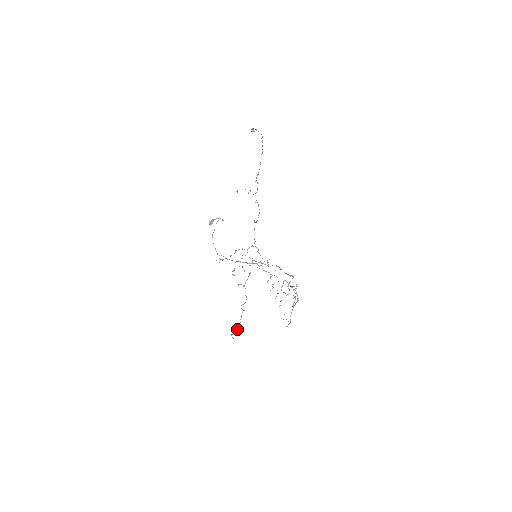
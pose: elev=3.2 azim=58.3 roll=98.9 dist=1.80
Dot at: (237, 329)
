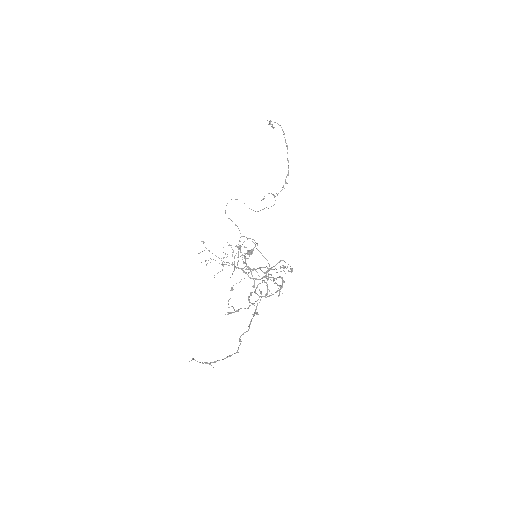
Dot at: occluded
